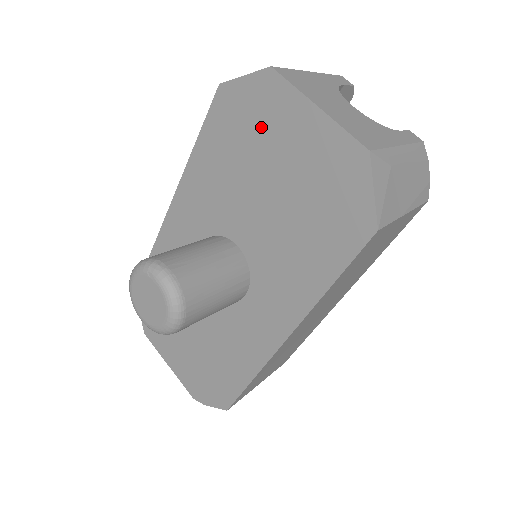
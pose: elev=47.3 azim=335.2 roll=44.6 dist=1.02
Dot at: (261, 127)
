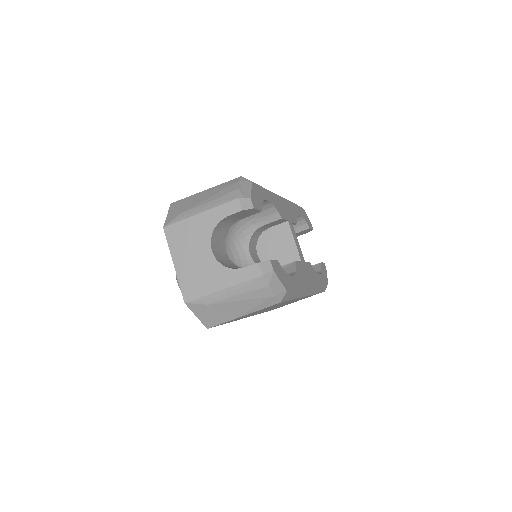
Dot at: occluded
